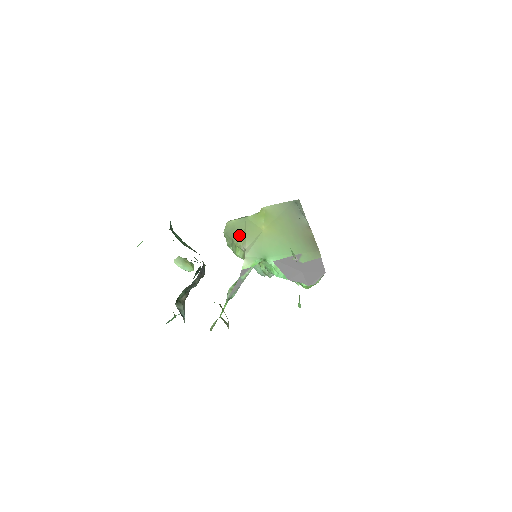
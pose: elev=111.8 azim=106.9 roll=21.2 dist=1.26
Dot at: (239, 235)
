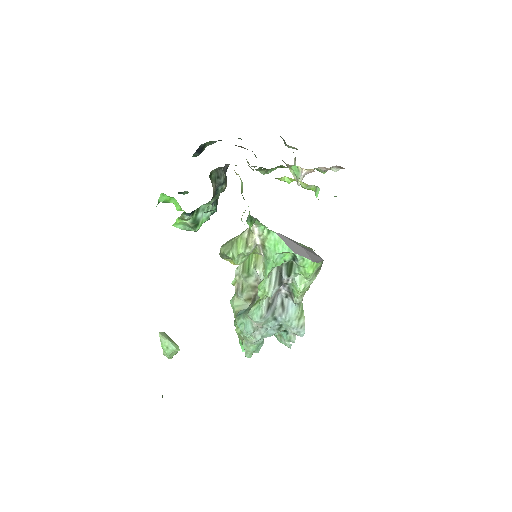
Dot at: (238, 235)
